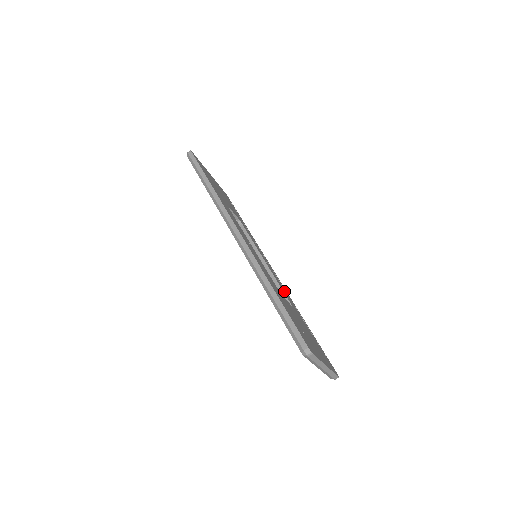
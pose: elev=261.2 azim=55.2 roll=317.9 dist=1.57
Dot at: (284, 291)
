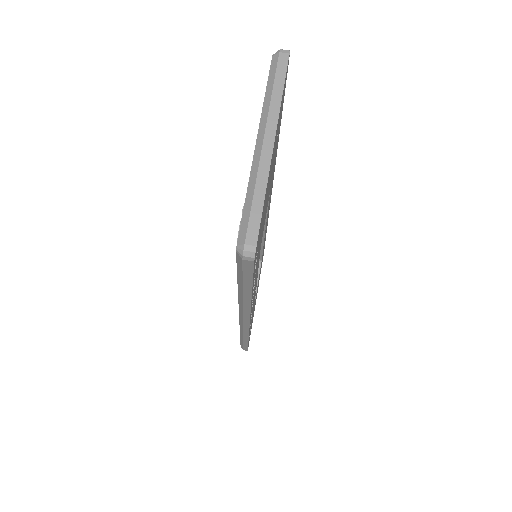
Dot at: (256, 277)
